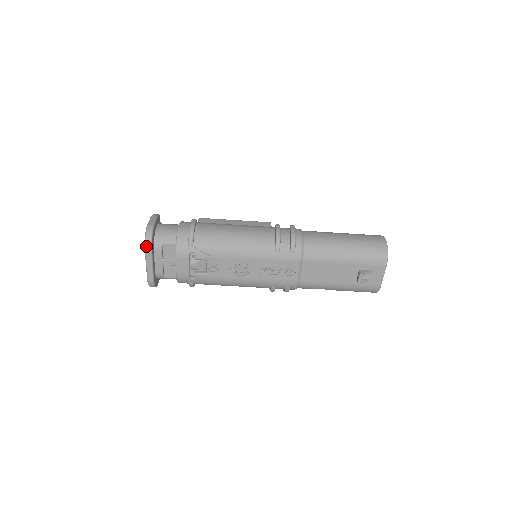
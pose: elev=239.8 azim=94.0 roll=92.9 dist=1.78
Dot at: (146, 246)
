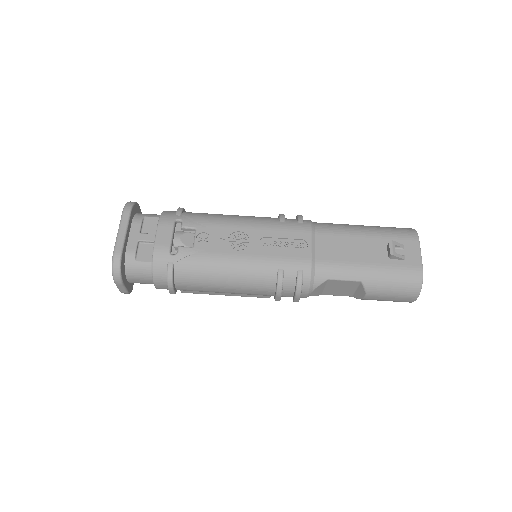
Dot at: (125, 208)
